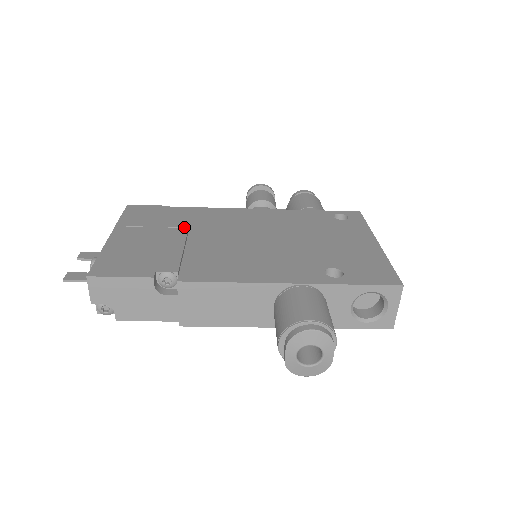
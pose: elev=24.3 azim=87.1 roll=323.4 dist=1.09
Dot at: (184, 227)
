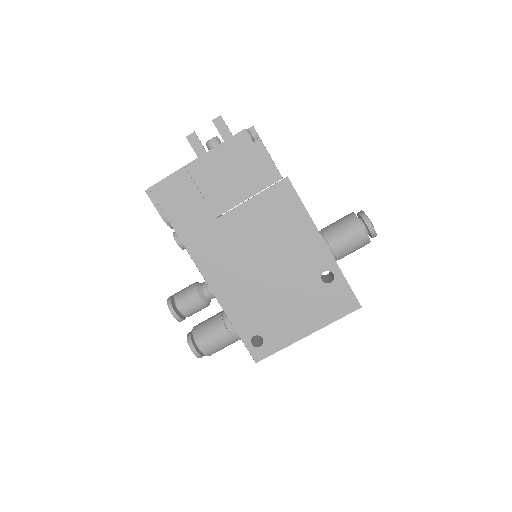
Dot at: occluded
